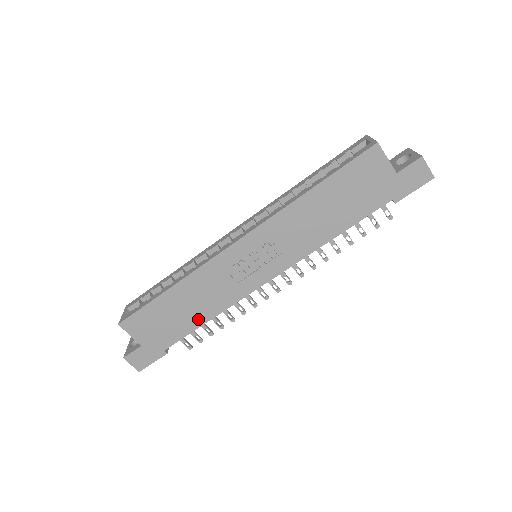
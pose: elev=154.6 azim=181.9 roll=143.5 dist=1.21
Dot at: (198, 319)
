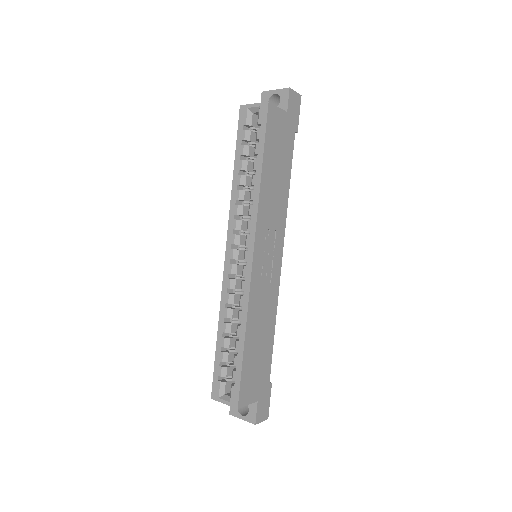
Dot at: (270, 336)
